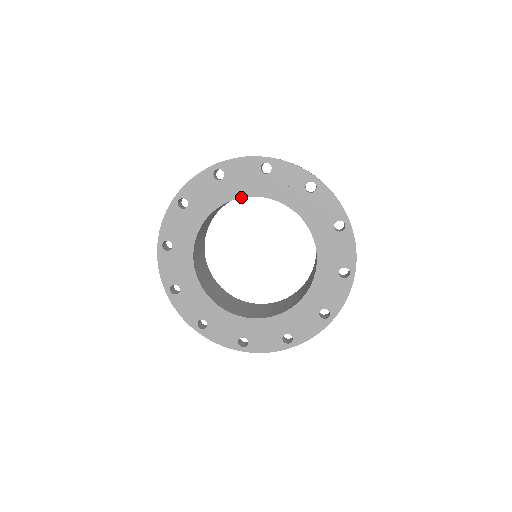
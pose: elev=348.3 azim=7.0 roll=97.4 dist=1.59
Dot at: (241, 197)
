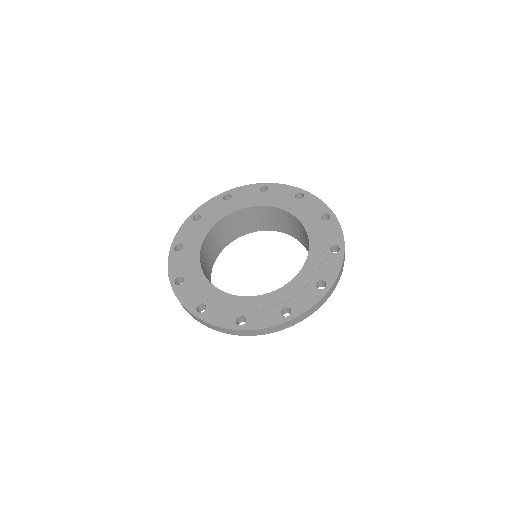
Dot at: (204, 239)
